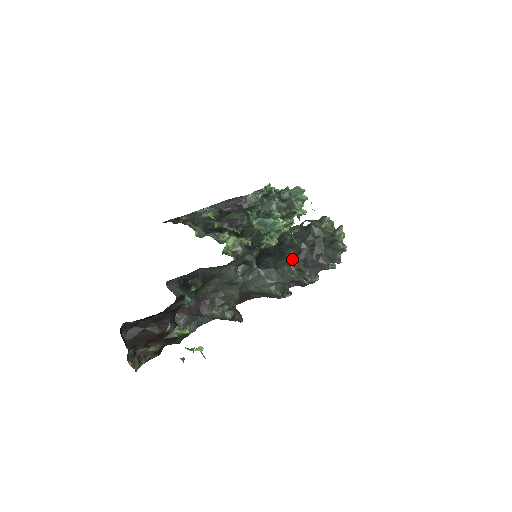
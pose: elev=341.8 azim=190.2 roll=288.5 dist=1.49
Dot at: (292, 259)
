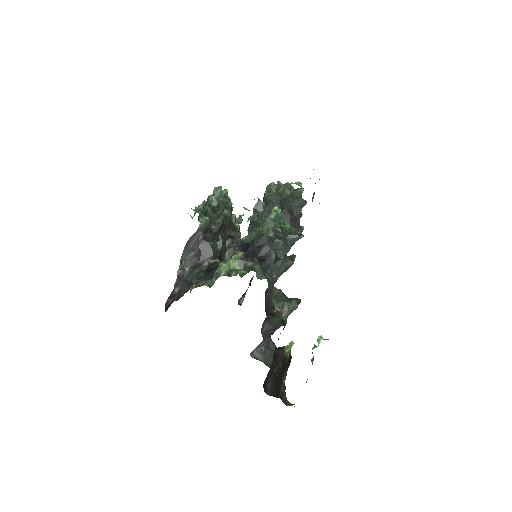
Dot at: (279, 232)
